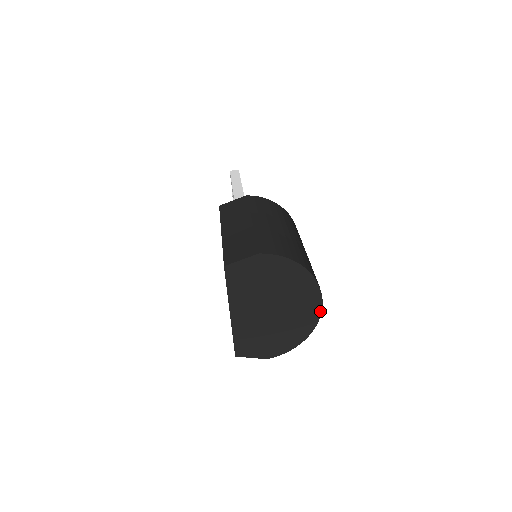
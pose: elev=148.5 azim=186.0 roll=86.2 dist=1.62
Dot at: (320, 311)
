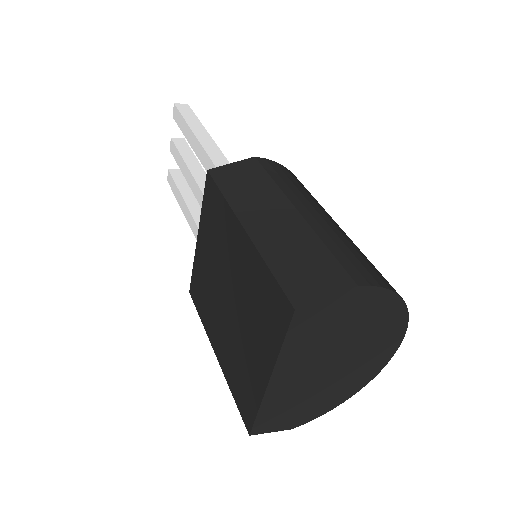
Dot at: (389, 359)
